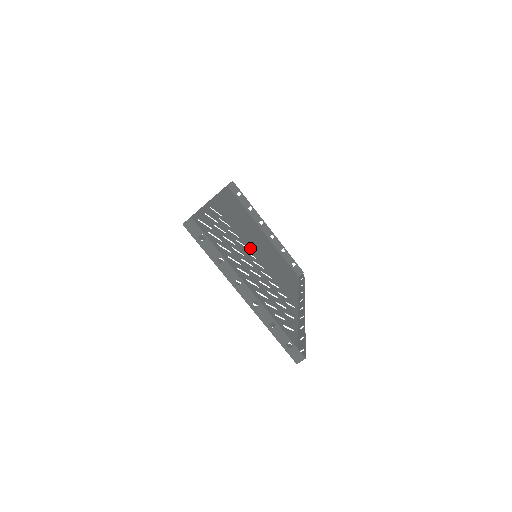
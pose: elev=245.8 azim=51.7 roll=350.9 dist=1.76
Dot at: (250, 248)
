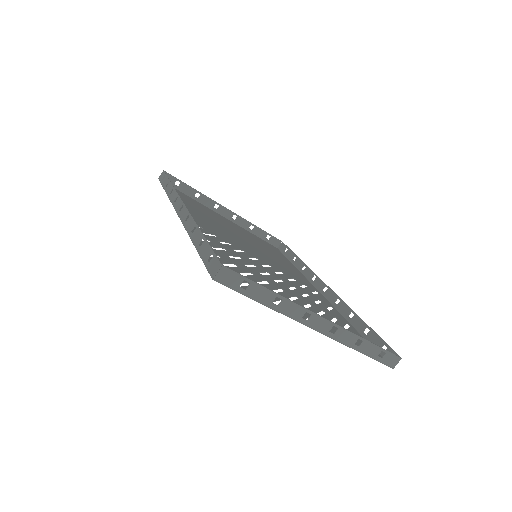
Dot at: (244, 250)
